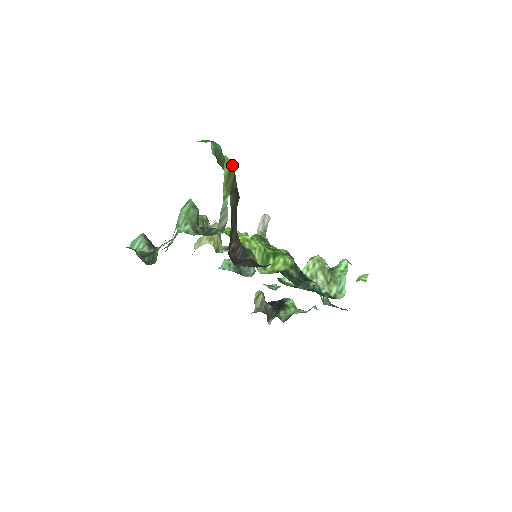
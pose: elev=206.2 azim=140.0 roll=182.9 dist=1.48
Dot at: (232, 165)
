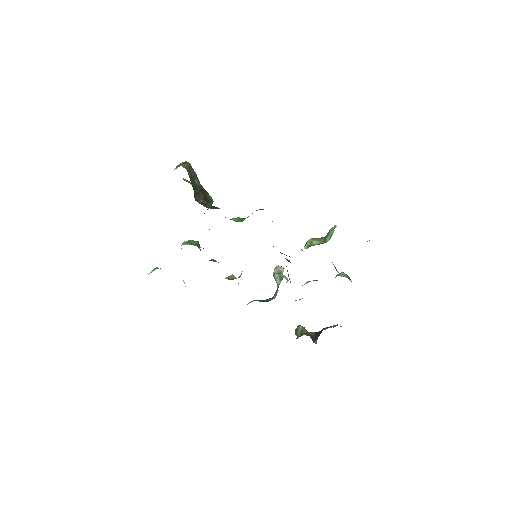
Dot at: (187, 162)
